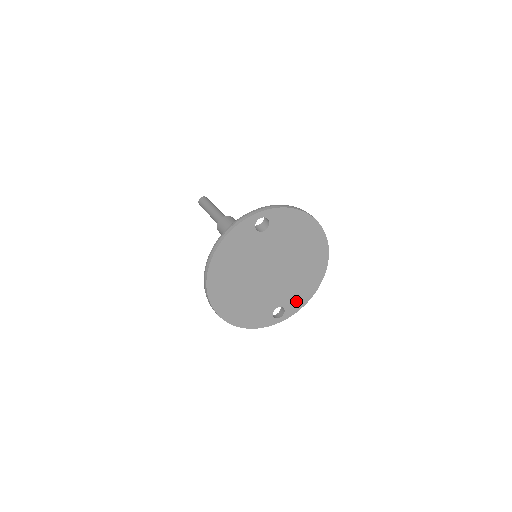
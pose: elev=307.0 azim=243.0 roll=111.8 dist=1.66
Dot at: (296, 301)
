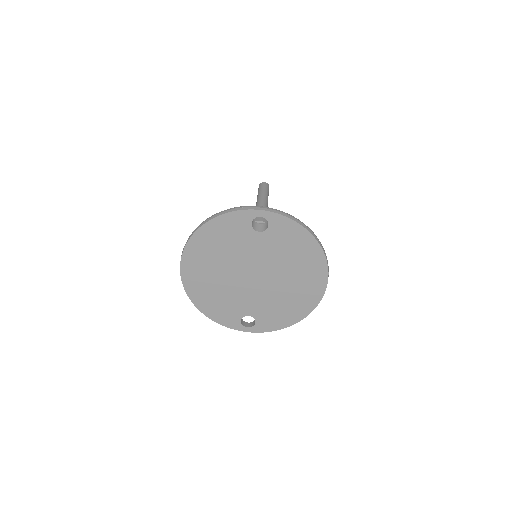
Dot at: (271, 320)
